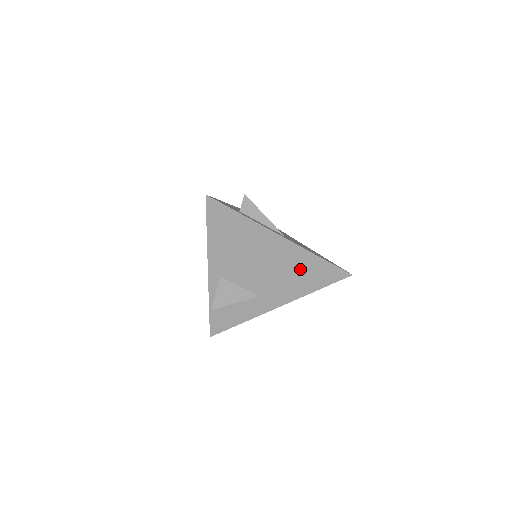
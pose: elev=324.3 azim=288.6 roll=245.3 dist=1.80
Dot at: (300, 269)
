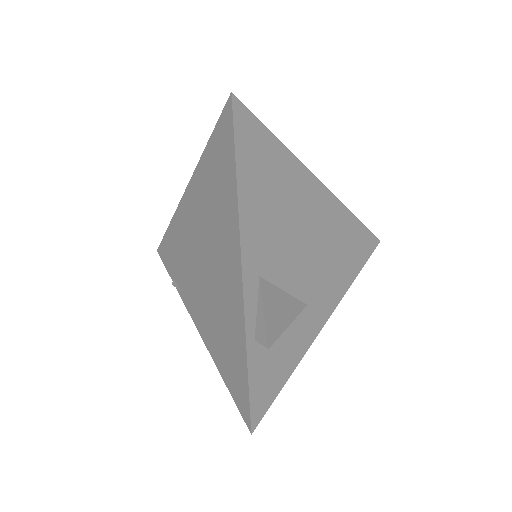
Dot at: (341, 240)
